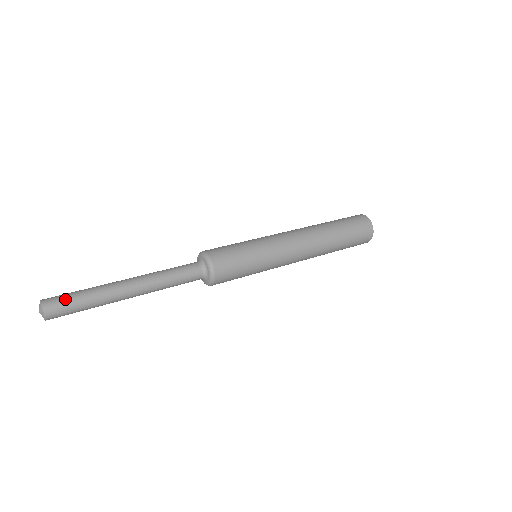
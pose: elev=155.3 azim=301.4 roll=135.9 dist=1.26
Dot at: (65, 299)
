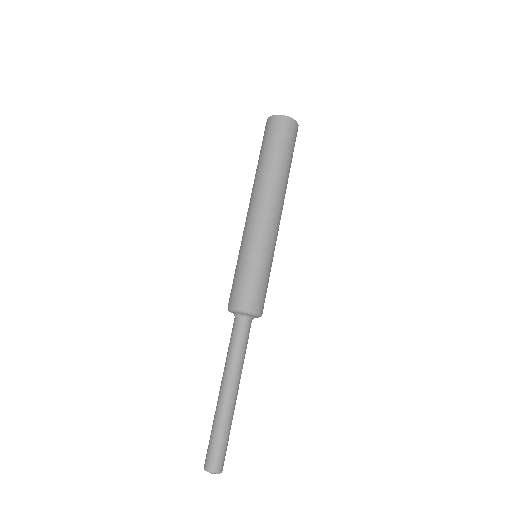
Dot at: (224, 453)
